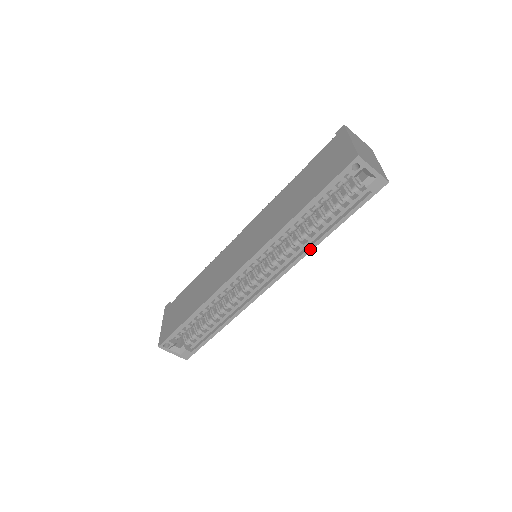
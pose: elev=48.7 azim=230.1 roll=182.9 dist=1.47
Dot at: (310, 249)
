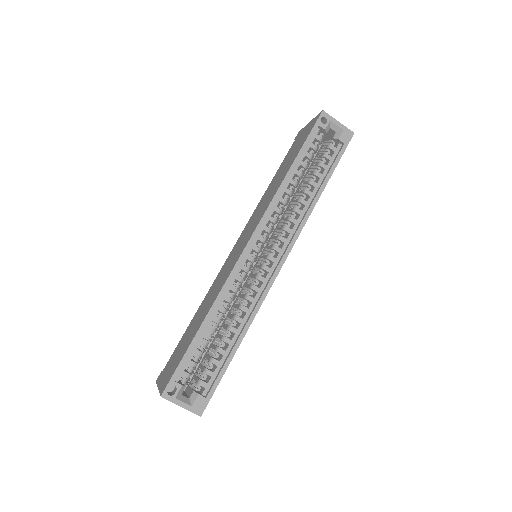
Dot at: (310, 211)
